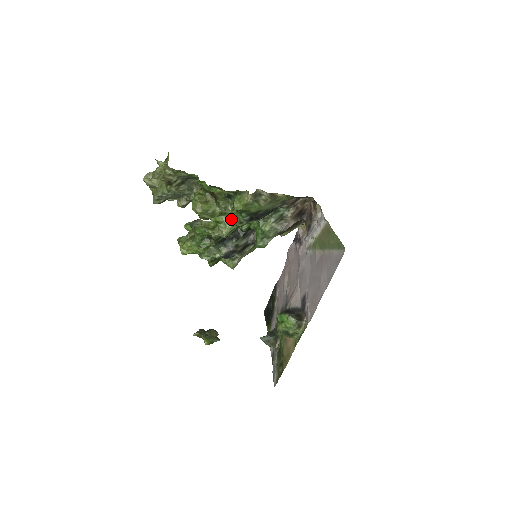
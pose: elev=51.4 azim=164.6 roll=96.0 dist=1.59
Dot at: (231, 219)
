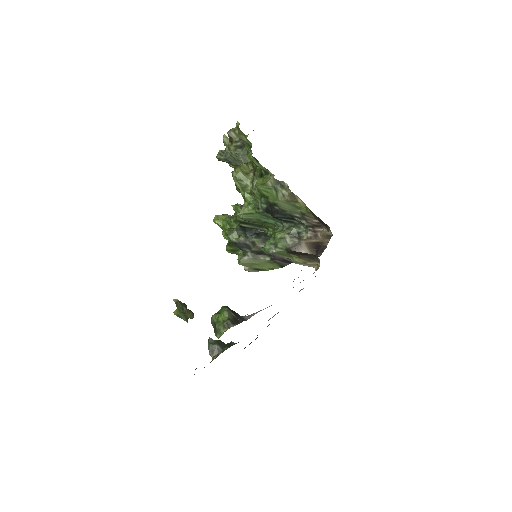
Dot at: (255, 202)
